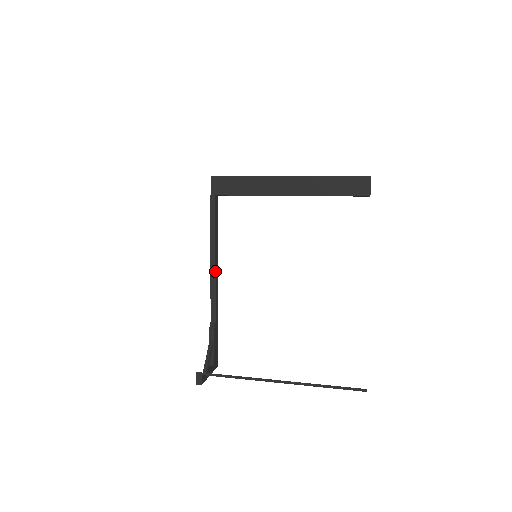
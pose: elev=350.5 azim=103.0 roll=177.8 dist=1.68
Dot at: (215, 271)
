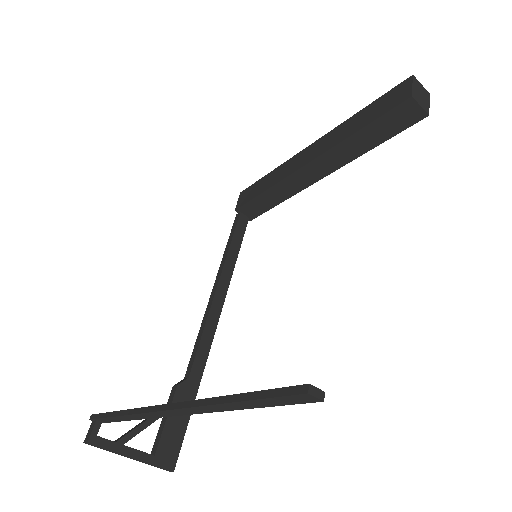
Dot at: (213, 300)
